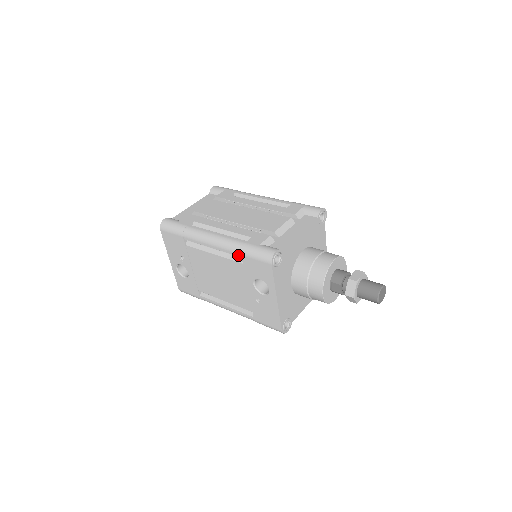
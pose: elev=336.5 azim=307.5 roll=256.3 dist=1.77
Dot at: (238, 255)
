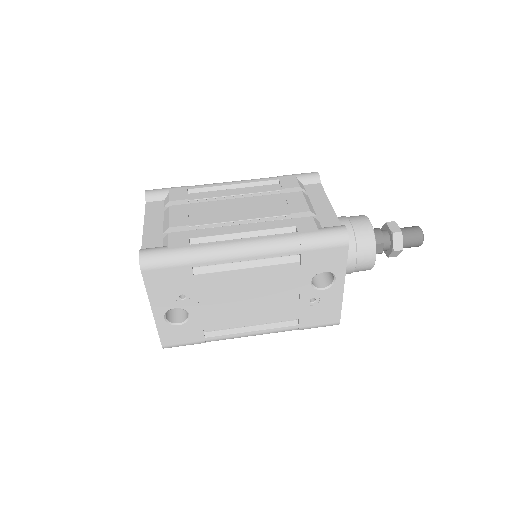
Dot at: (295, 253)
